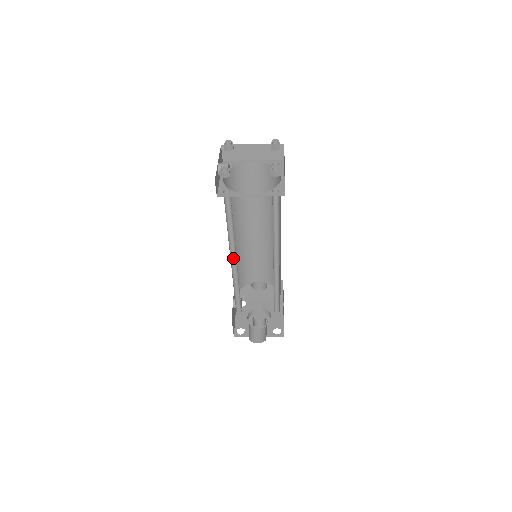
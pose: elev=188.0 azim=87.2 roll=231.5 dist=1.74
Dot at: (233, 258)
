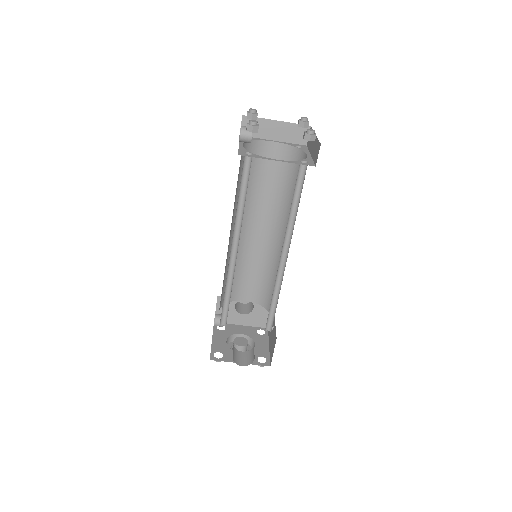
Dot at: (233, 248)
